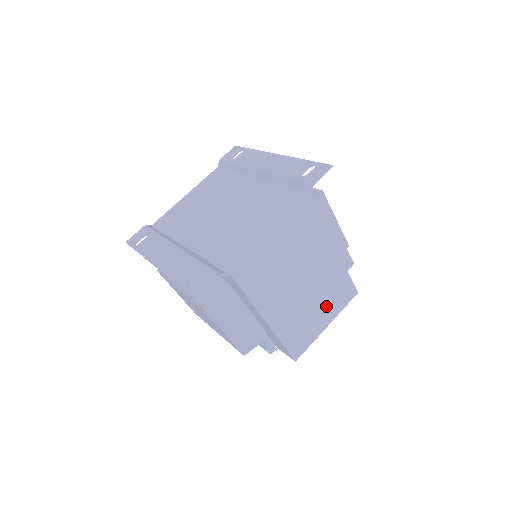
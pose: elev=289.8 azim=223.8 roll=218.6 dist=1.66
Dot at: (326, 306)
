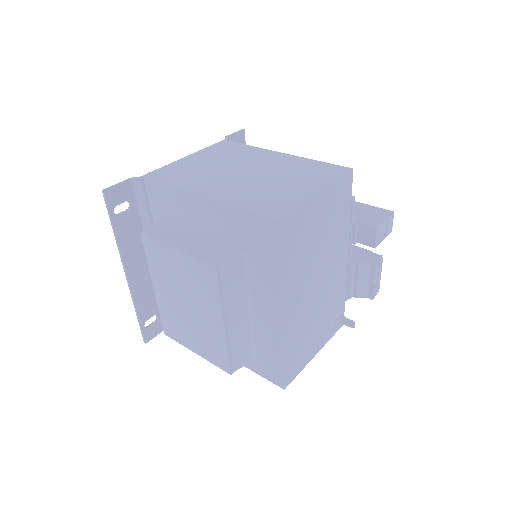
Dot at: (301, 181)
